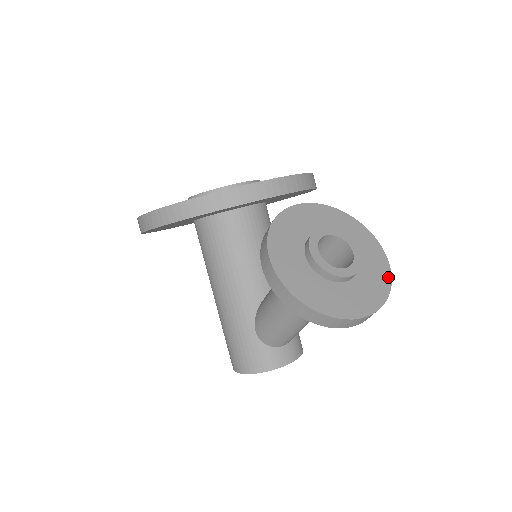
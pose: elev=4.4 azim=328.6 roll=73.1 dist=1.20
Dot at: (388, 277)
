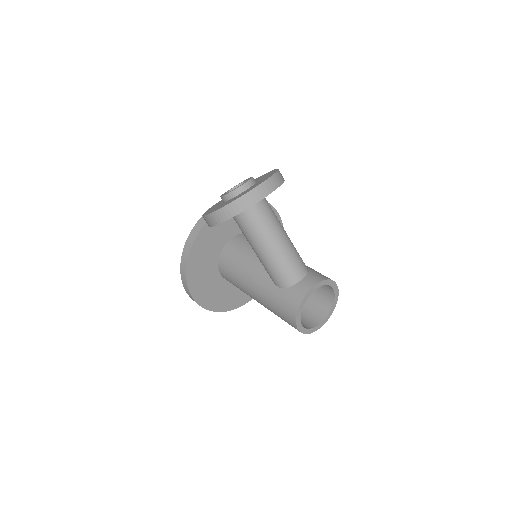
Dot at: (275, 171)
